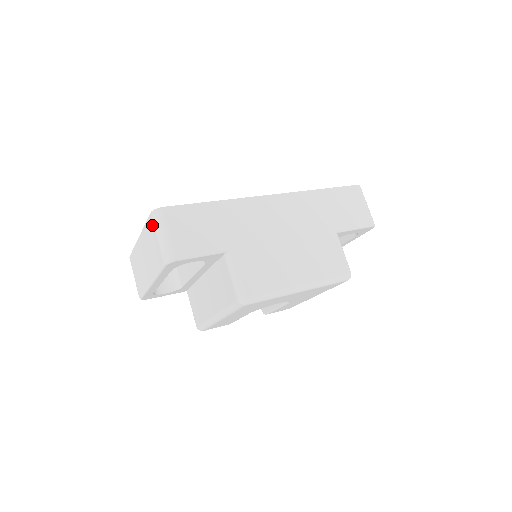
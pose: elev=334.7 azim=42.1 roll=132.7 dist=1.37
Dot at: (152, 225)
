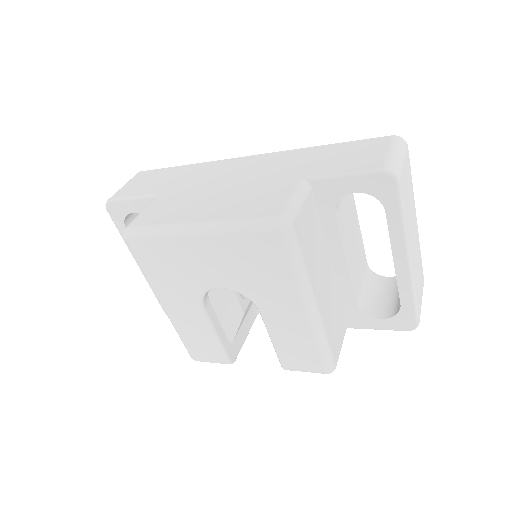
Dot at: occluded
